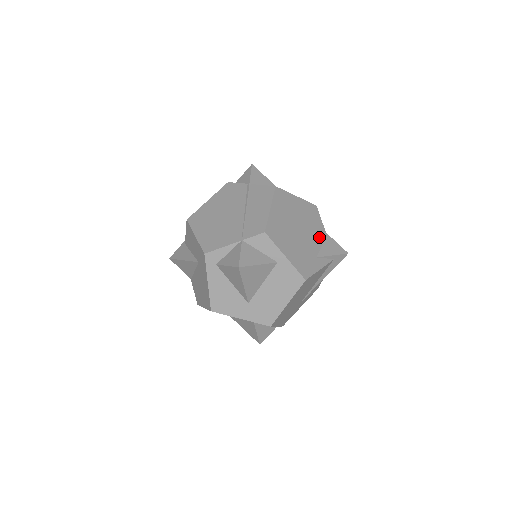
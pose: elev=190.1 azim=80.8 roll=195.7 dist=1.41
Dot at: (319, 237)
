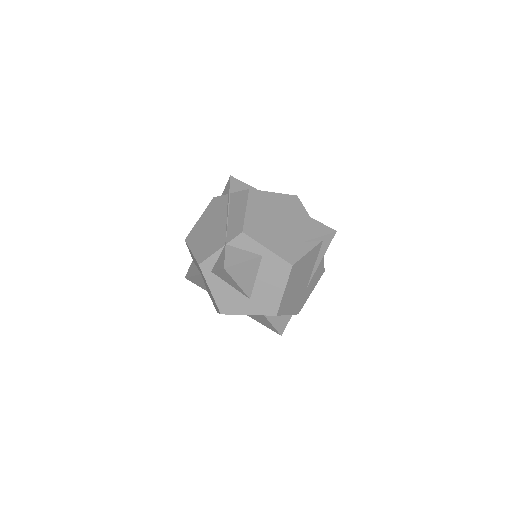
Dot at: (303, 223)
